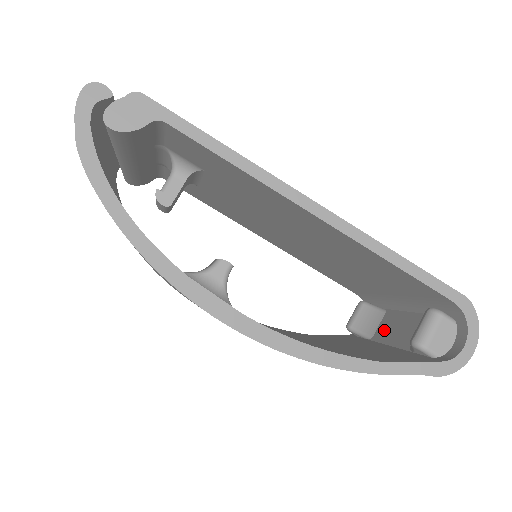
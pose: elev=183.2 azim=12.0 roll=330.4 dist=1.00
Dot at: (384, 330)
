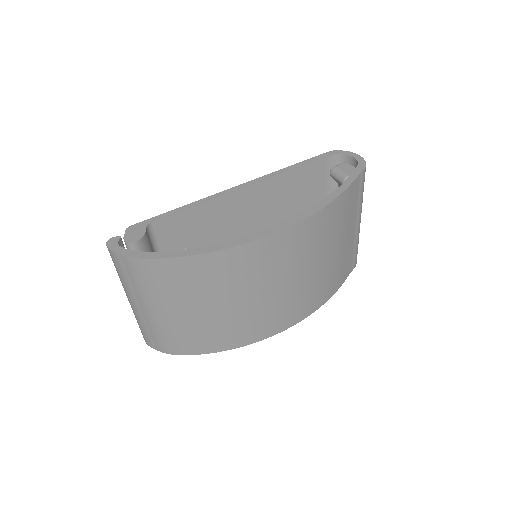
Dot at: occluded
